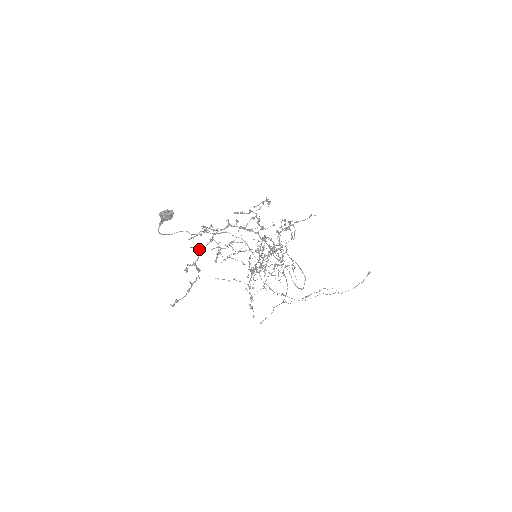
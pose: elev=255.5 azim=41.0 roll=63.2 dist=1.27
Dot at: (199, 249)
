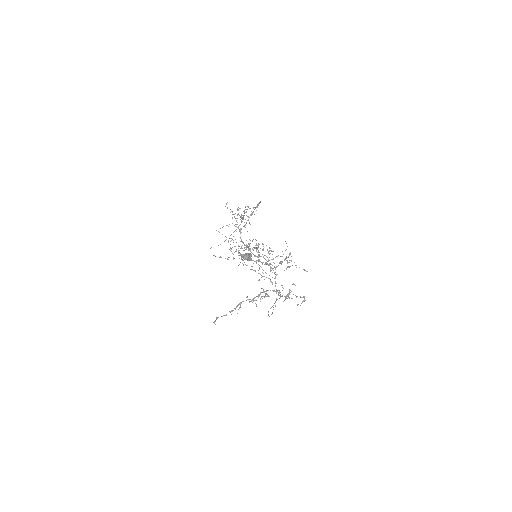
Dot at: occluded
